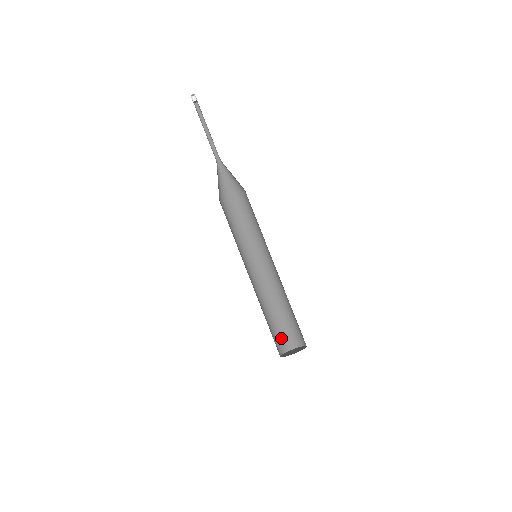
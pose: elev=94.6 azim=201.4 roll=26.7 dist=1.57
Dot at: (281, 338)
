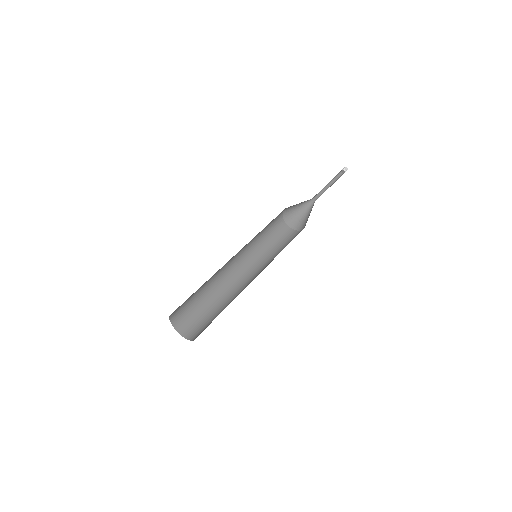
Dot at: (184, 312)
